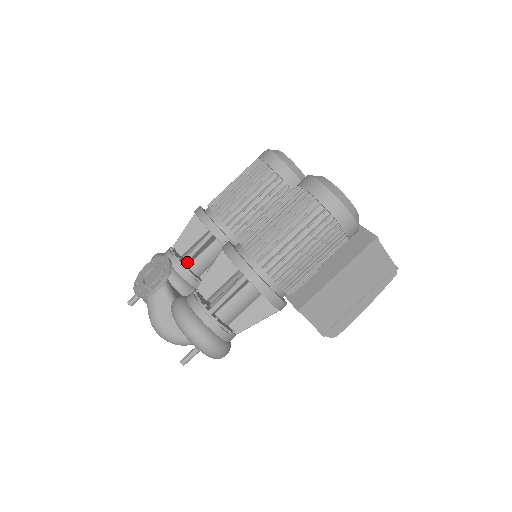
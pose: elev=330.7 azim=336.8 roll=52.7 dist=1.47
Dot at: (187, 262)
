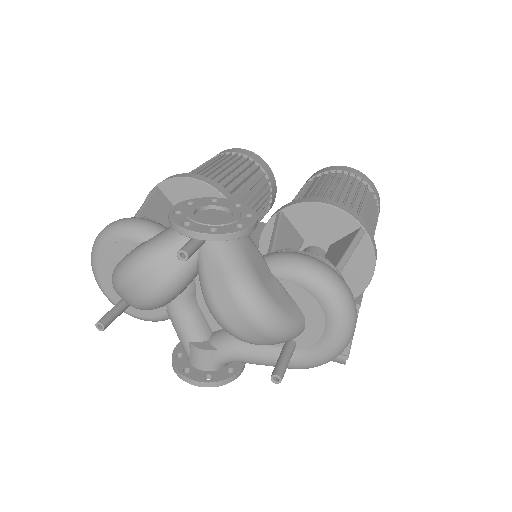
Dot at: occluded
